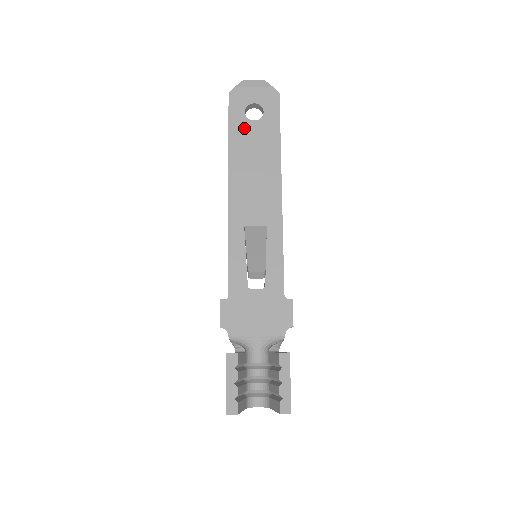
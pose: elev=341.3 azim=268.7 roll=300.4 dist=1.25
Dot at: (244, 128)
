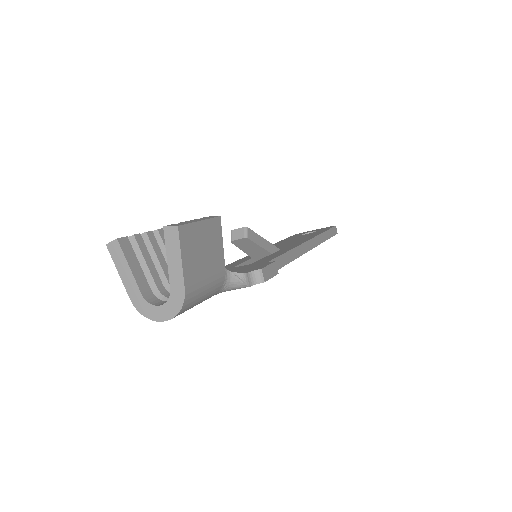
Dot at: occluded
